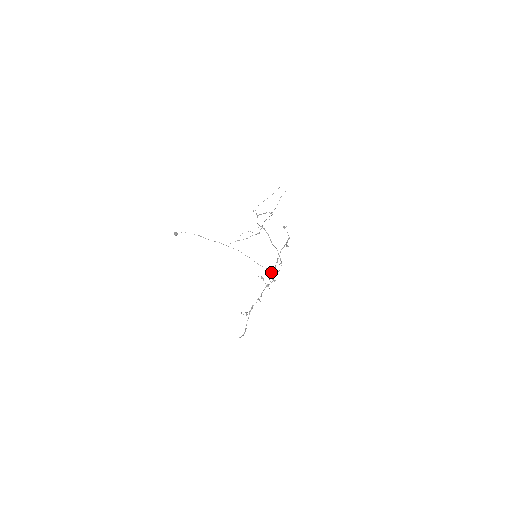
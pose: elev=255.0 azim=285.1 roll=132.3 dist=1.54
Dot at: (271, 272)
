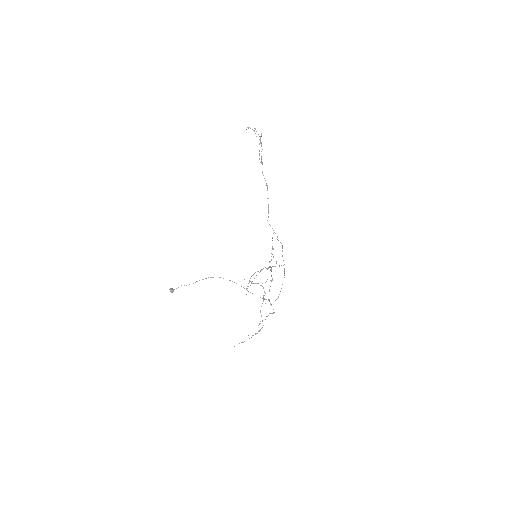
Dot at: occluded
